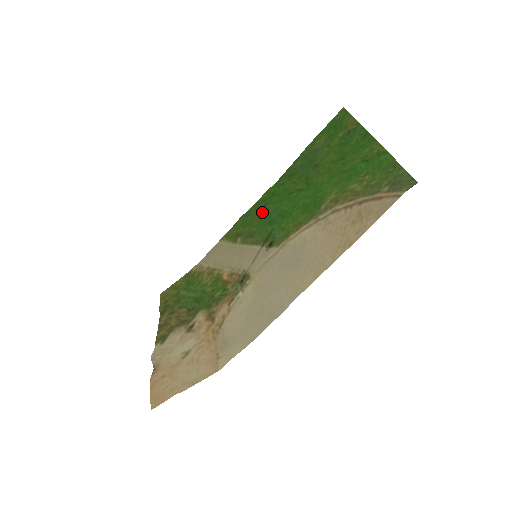
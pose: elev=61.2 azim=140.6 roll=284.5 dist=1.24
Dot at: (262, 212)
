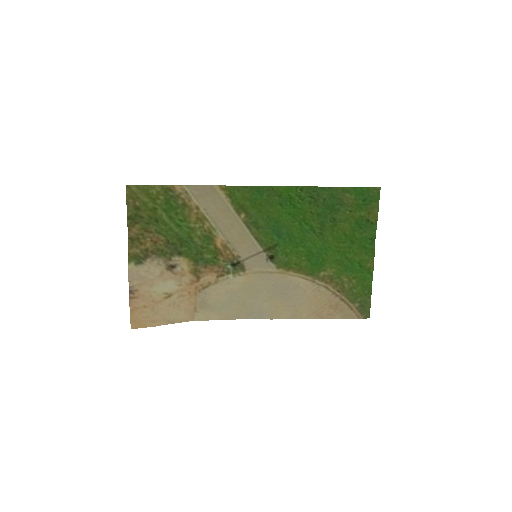
Dot at: (275, 211)
